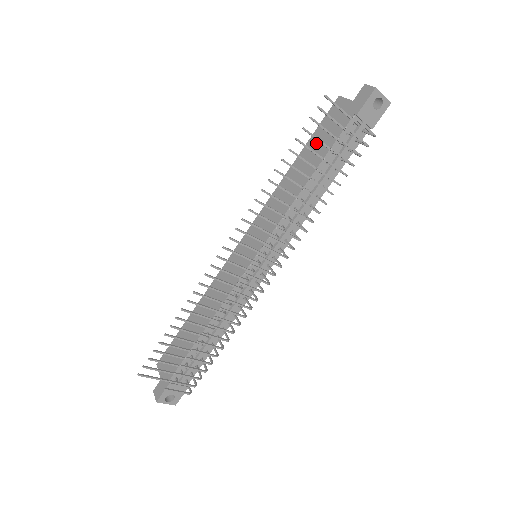
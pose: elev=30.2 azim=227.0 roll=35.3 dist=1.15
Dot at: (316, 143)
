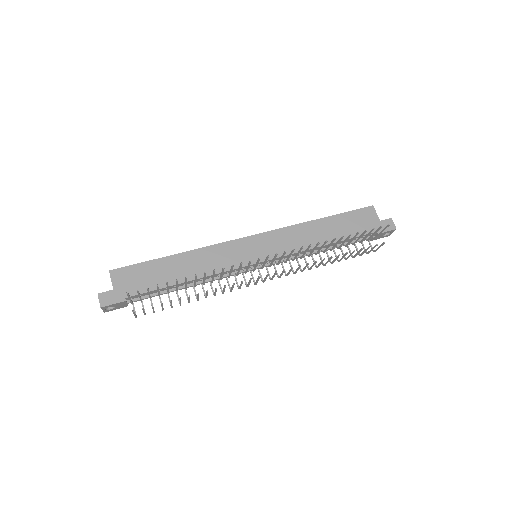
Dot at: (345, 222)
